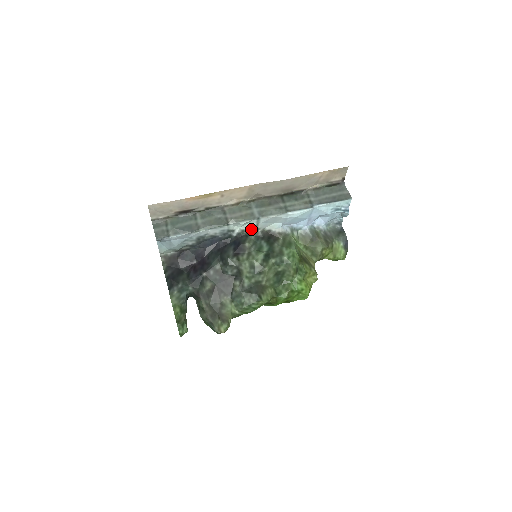
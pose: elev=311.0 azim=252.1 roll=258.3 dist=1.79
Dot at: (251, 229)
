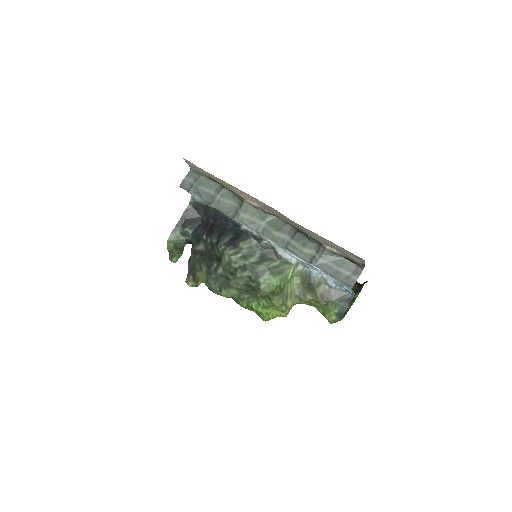
Dot at: (256, 235)
